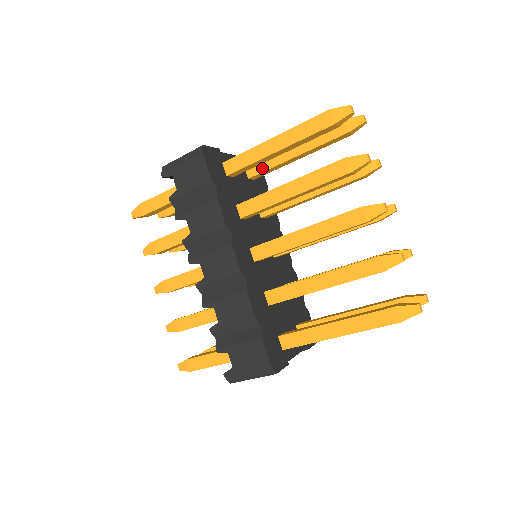
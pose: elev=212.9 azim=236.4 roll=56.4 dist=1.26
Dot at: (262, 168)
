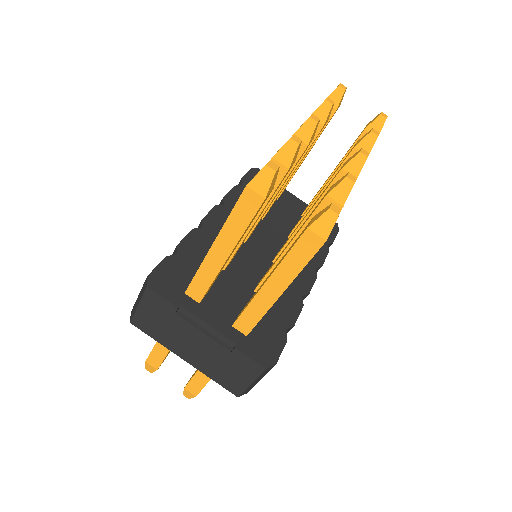
Dot at: (311, 201)
